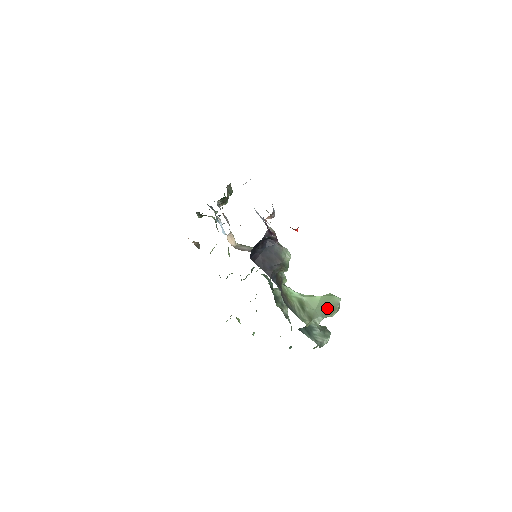
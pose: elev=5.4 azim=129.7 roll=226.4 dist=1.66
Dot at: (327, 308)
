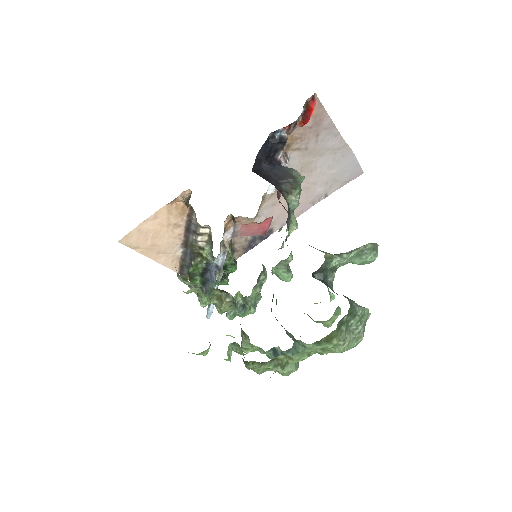
Dot at: occluded
